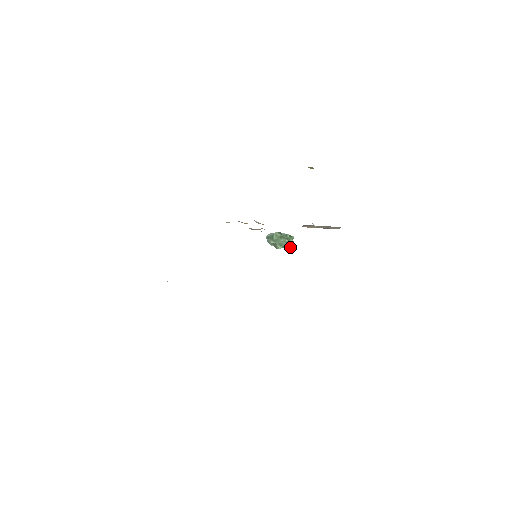
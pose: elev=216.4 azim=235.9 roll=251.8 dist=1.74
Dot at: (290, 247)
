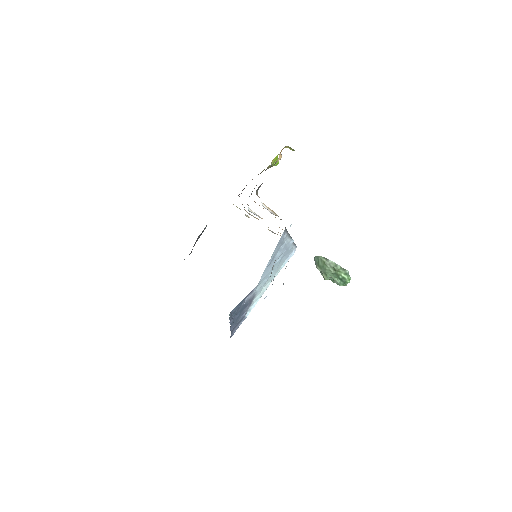
Dot at: (341, 283)
